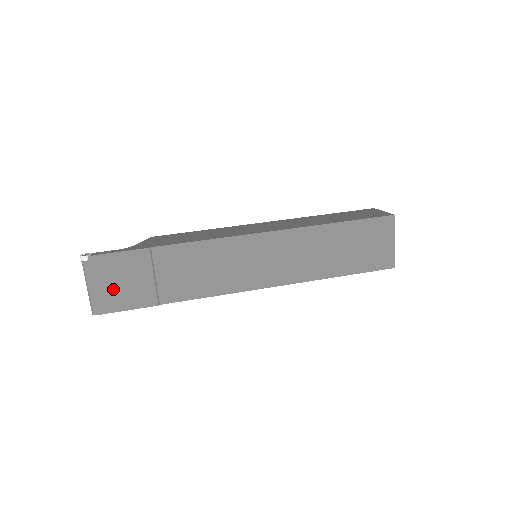
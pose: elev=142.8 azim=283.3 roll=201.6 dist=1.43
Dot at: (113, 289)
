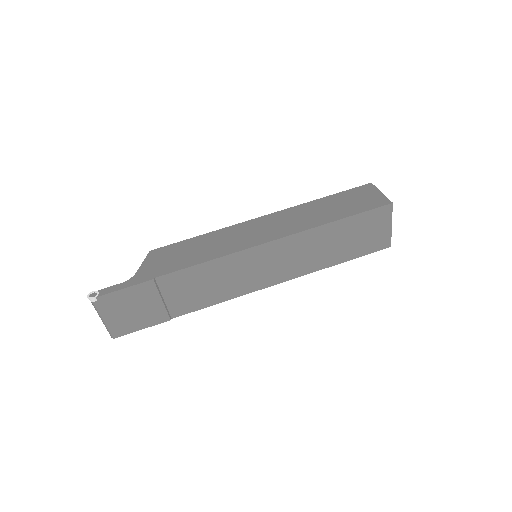
Dot at: (126, 317)
